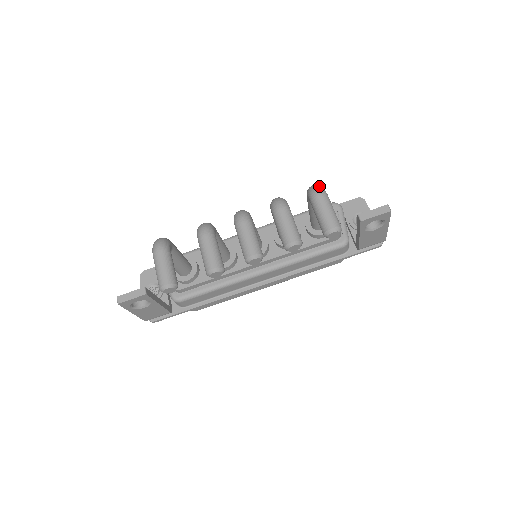
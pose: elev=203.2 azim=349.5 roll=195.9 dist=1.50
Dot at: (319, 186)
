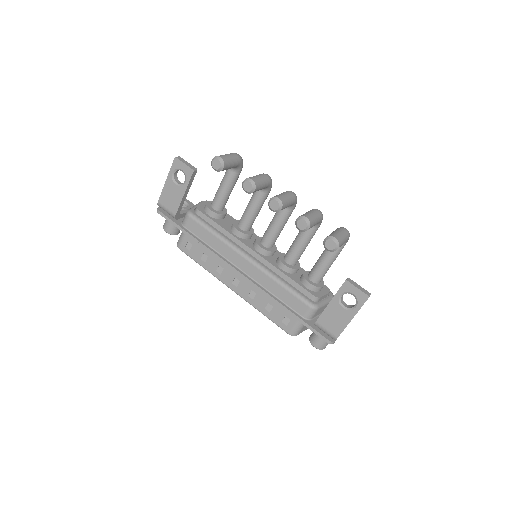
Dot at: occluded
